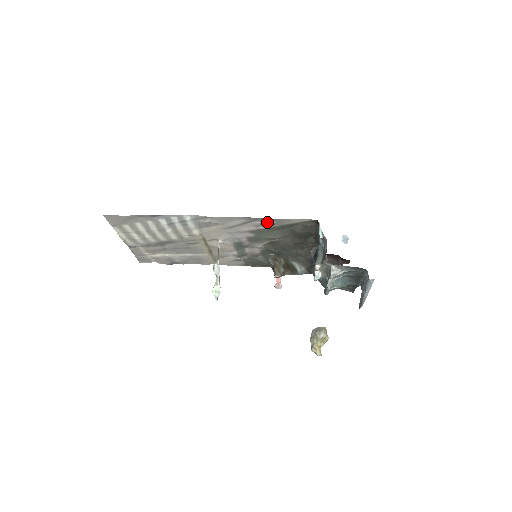
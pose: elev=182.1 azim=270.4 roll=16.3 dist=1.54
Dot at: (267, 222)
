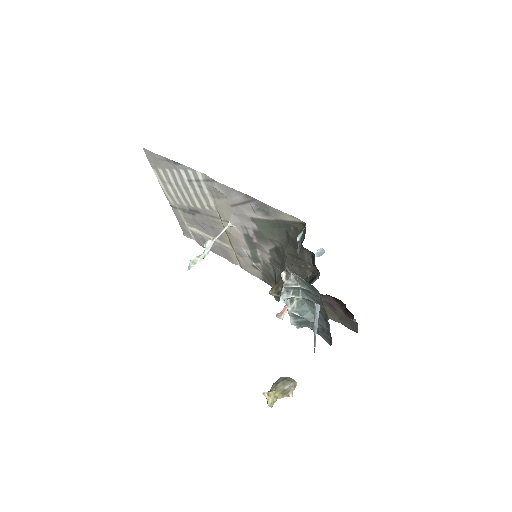
Dot at: (262, 208)
